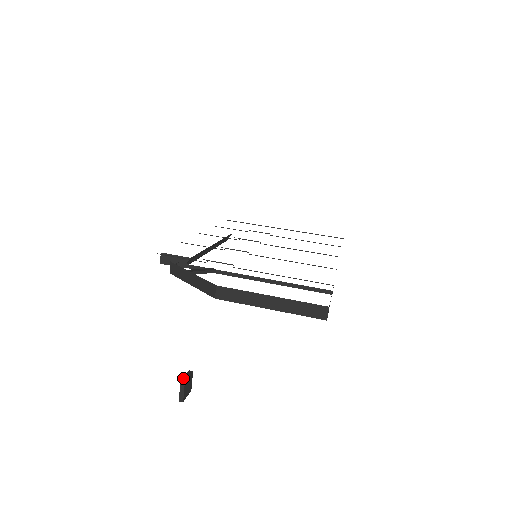
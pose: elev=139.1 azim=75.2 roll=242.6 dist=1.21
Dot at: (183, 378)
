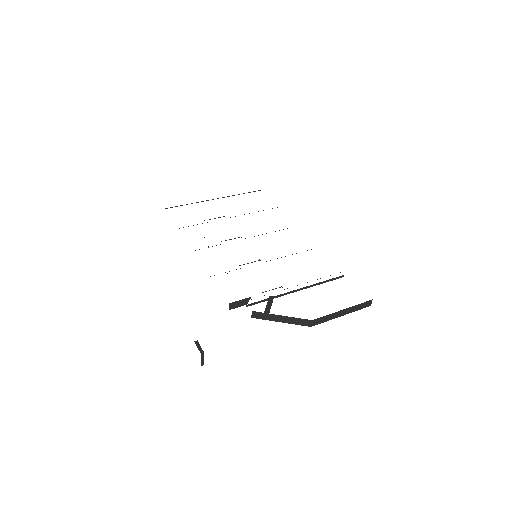
Dot at: (200, 351)
